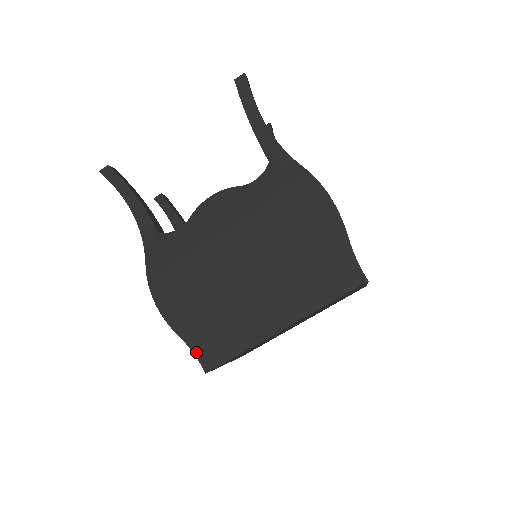
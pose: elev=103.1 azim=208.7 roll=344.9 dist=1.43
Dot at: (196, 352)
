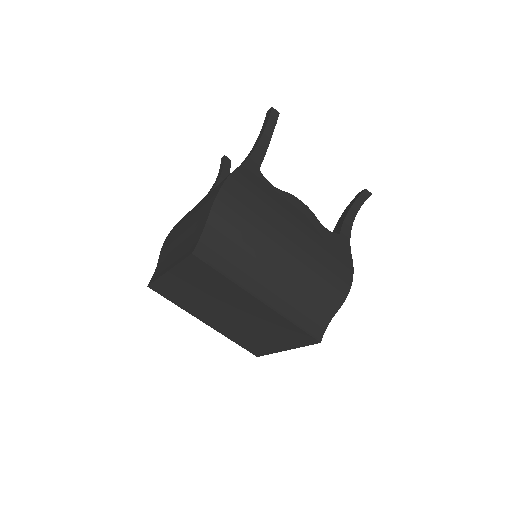
Dot at: (203, 237)
